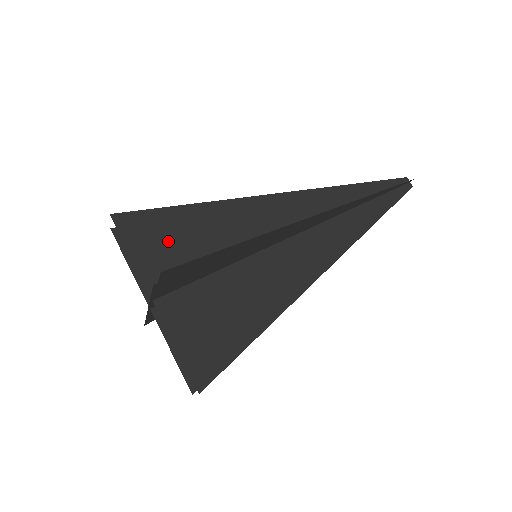
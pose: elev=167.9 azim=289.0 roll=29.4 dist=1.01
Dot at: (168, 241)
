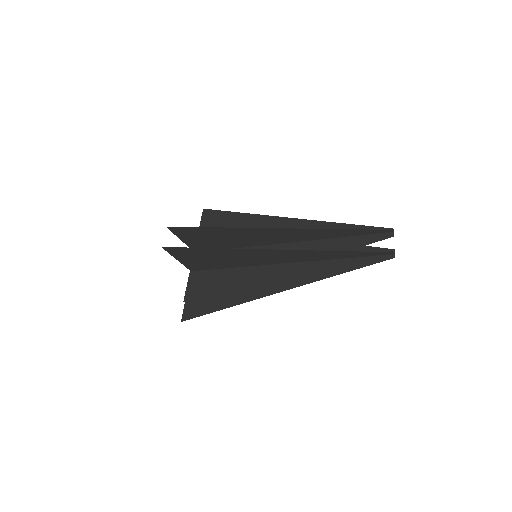
Dot at: (197, 258)
